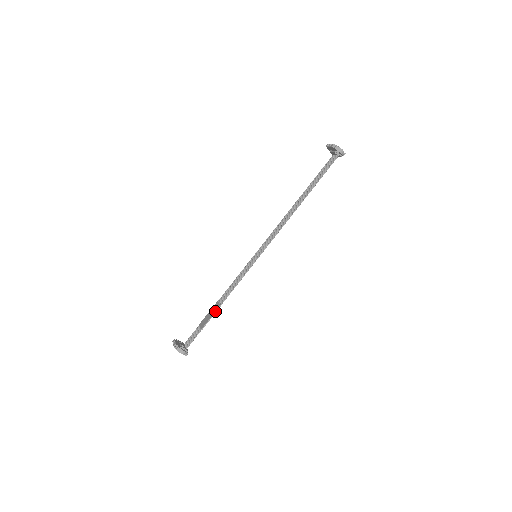
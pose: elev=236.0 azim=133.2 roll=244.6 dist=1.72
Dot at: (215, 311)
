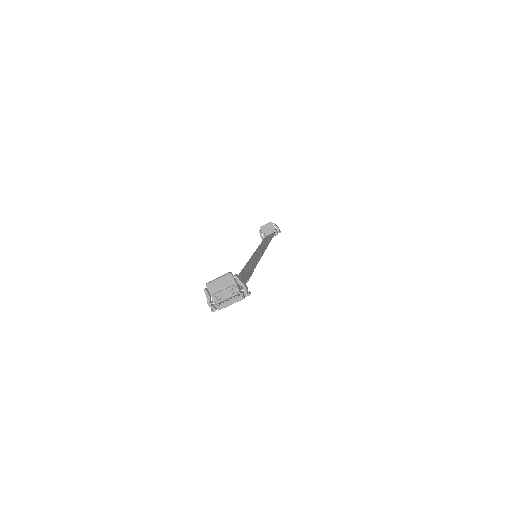
Dot at: (252, 271)
